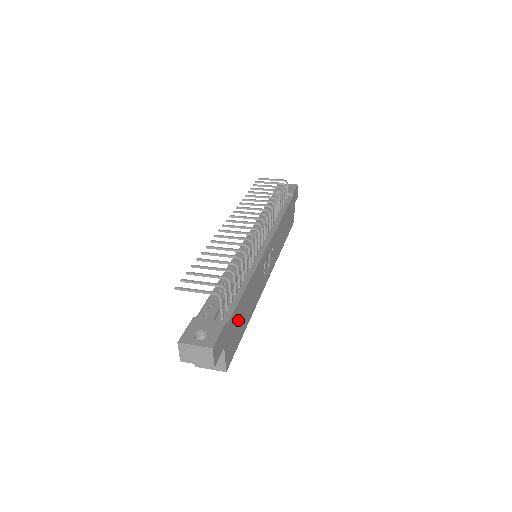
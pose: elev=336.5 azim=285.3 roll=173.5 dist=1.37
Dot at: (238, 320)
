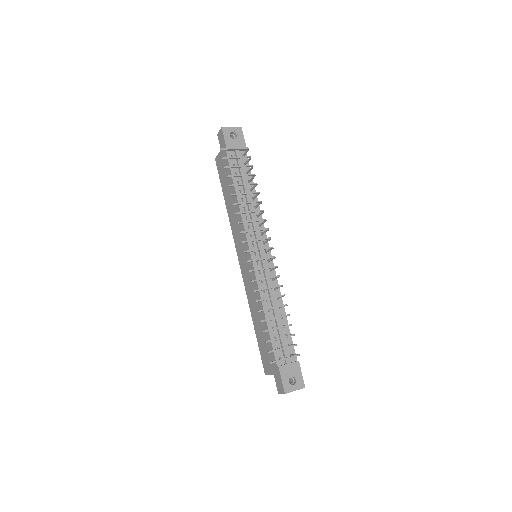
Dot at: occluded
